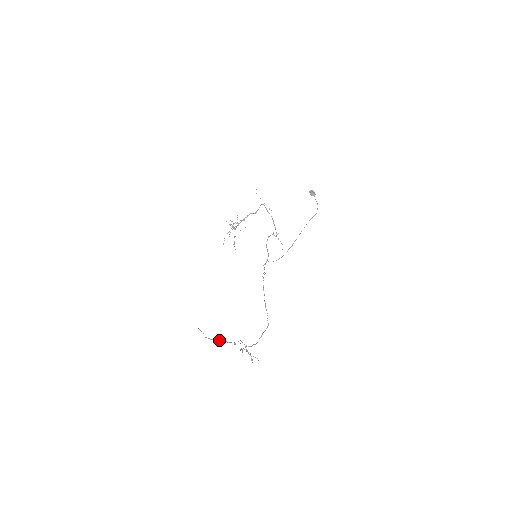
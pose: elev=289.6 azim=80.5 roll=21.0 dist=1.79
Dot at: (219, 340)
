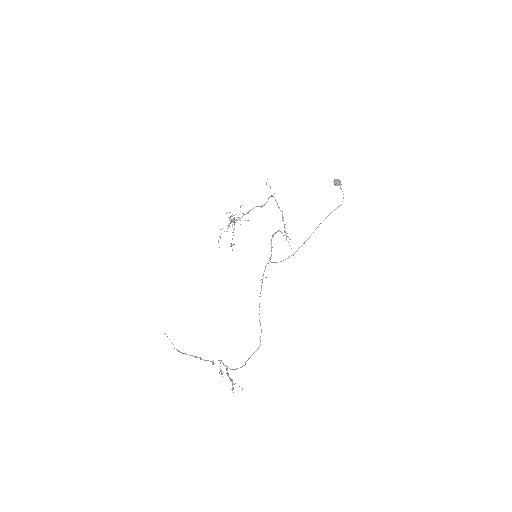
Dot at: (192, 355)
